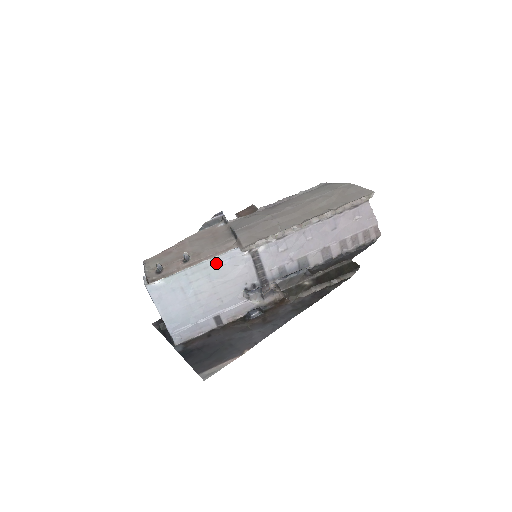
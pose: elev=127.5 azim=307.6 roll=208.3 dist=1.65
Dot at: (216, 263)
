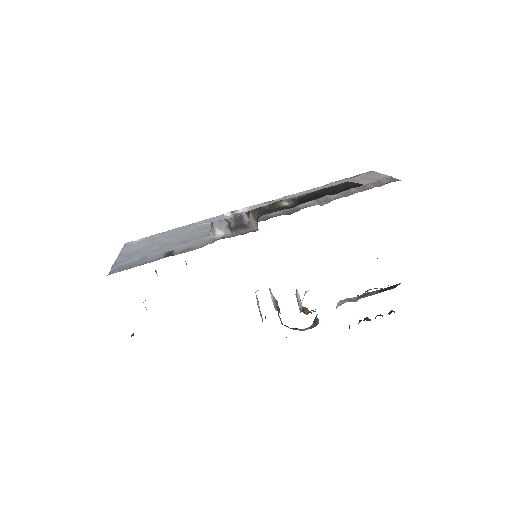
Dot at: (197, 225)
